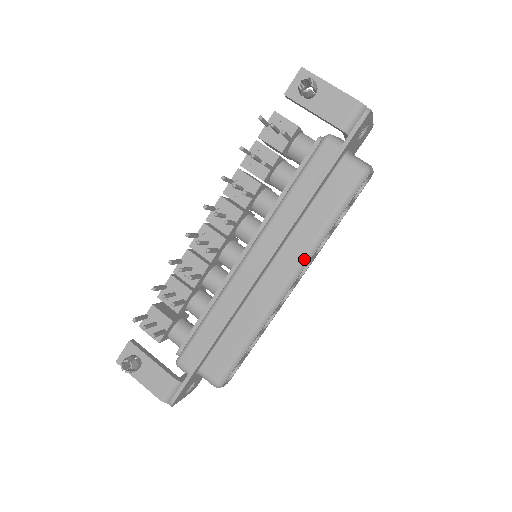
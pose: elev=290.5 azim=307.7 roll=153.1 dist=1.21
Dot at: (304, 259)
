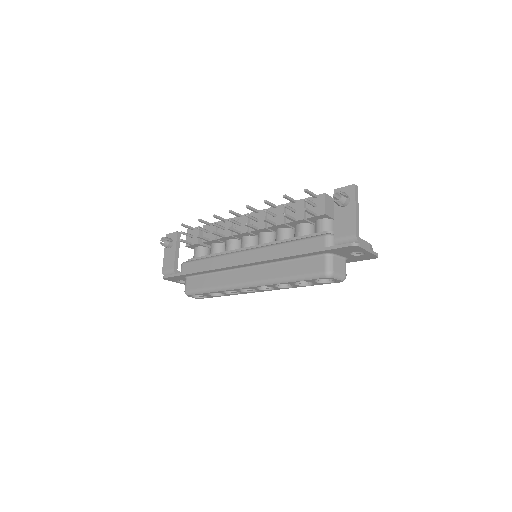
Dot at: (263, 282)
